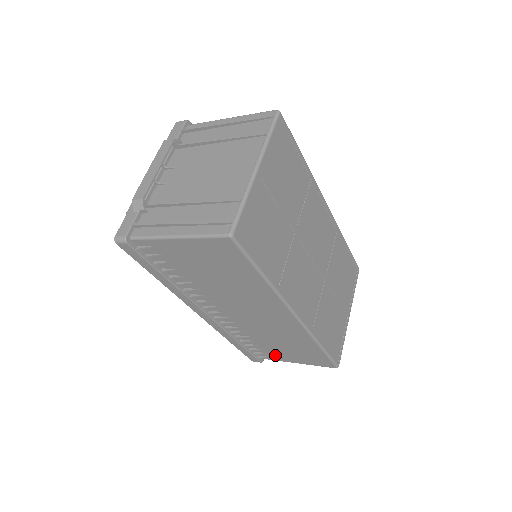
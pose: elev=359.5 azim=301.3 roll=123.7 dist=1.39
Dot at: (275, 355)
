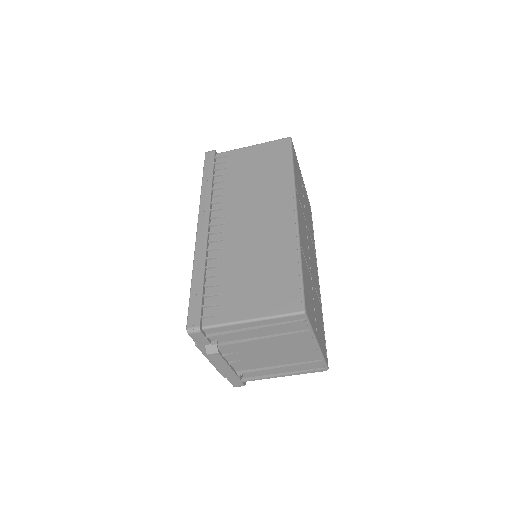
Dot at: (230, 306)
